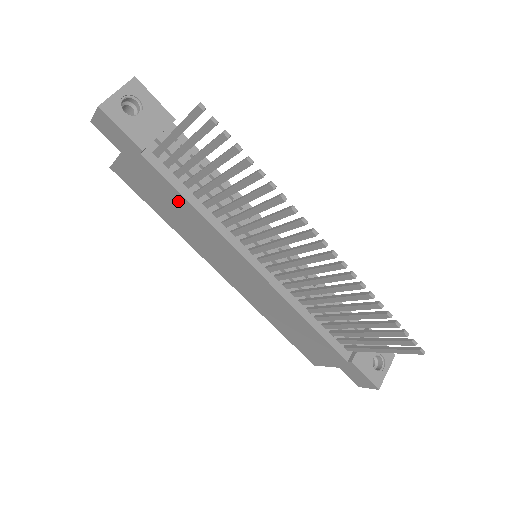
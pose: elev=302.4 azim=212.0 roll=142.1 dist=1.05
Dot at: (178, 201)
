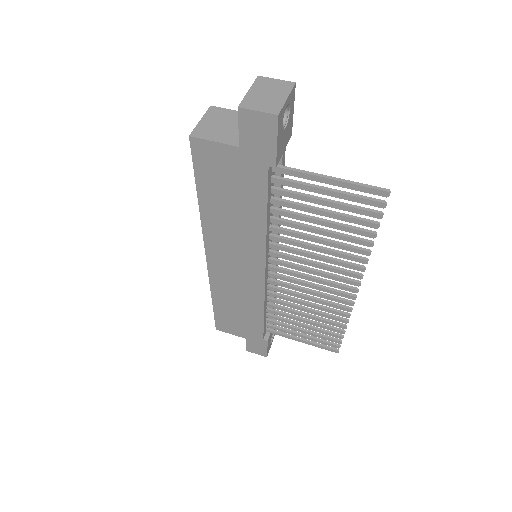
Dot at: (253, 208)
